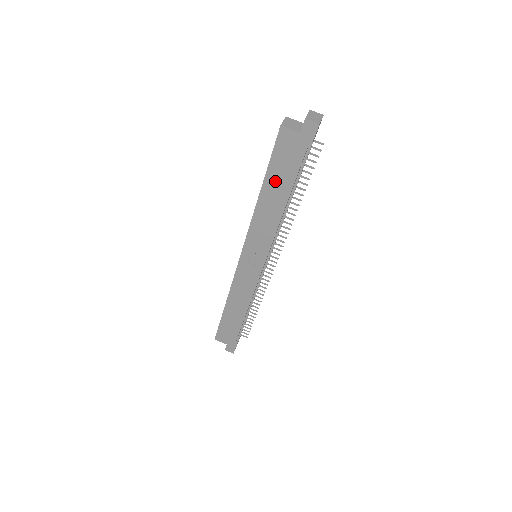
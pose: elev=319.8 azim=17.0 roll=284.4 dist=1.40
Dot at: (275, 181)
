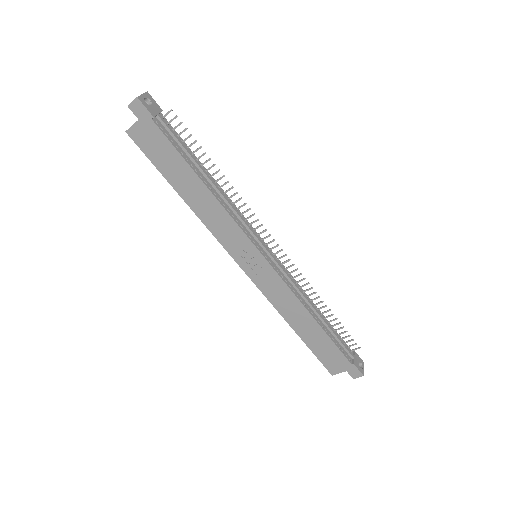
Dot at: (176, 176)
